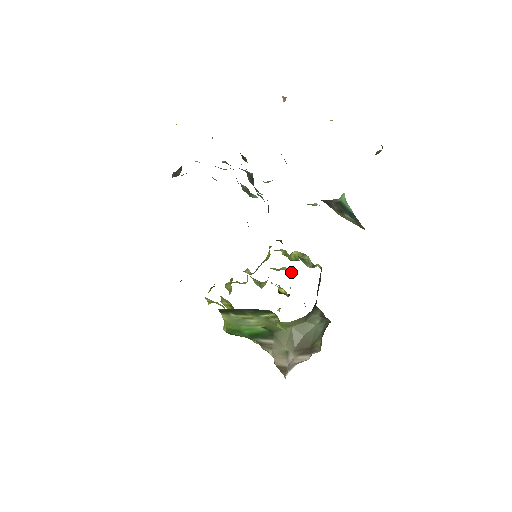
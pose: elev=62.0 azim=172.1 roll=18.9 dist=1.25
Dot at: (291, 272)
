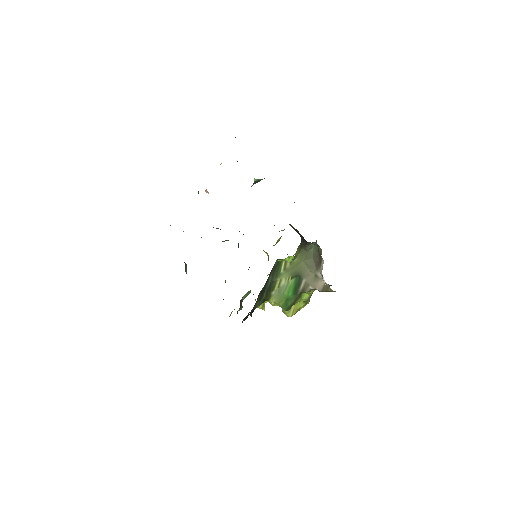
Dot at: (293, 255)
